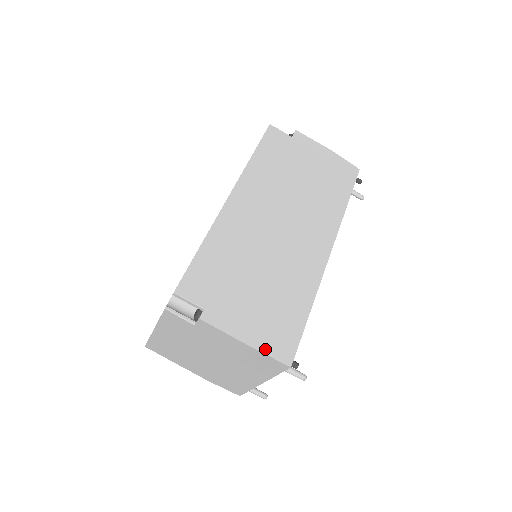
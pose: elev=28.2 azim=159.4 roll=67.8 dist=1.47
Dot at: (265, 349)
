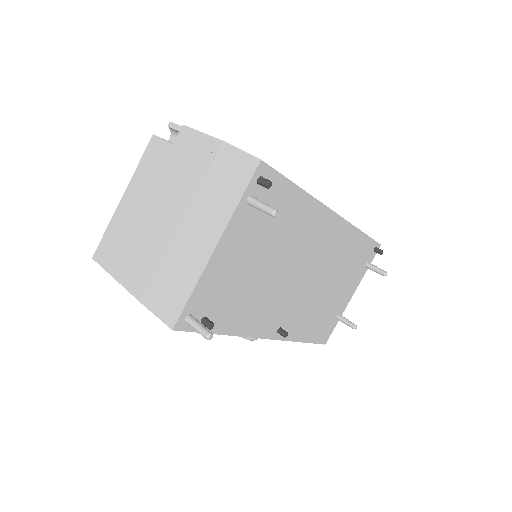
Dot at: (238, 149)
